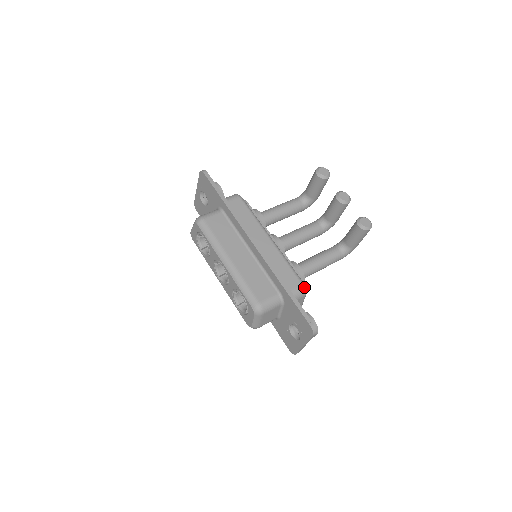
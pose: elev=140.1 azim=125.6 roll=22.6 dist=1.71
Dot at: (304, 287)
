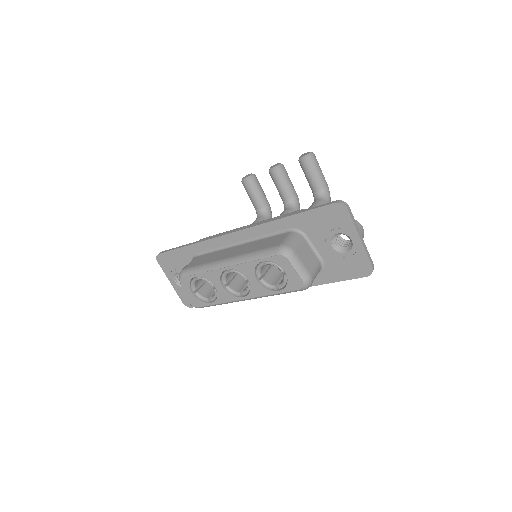
Dot at: occluded
